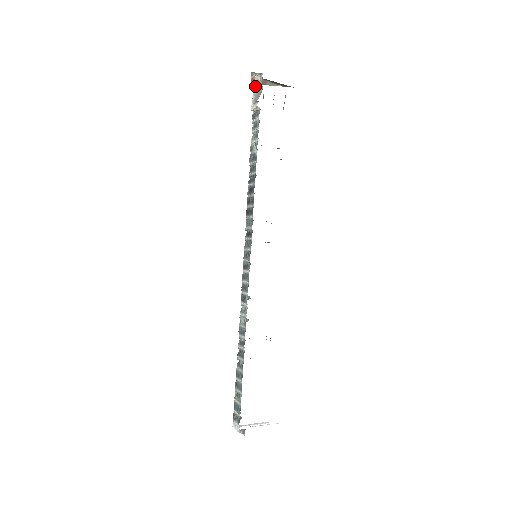
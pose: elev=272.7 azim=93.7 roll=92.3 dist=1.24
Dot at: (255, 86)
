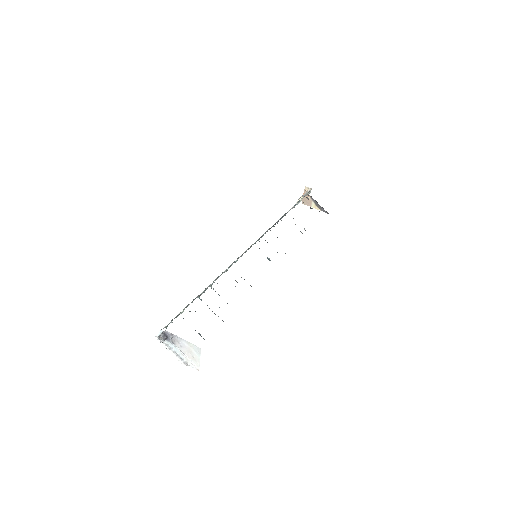
Dot at: (304, 194)
